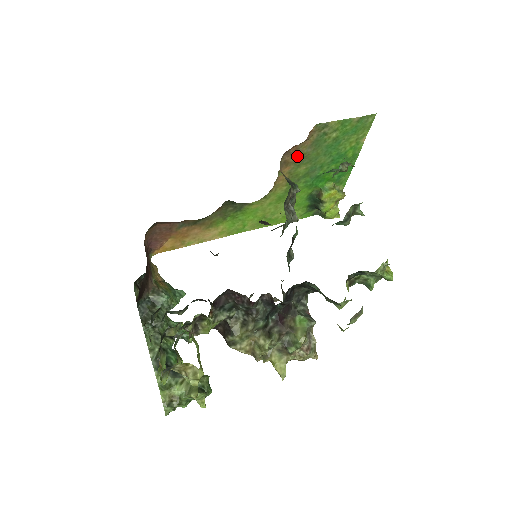
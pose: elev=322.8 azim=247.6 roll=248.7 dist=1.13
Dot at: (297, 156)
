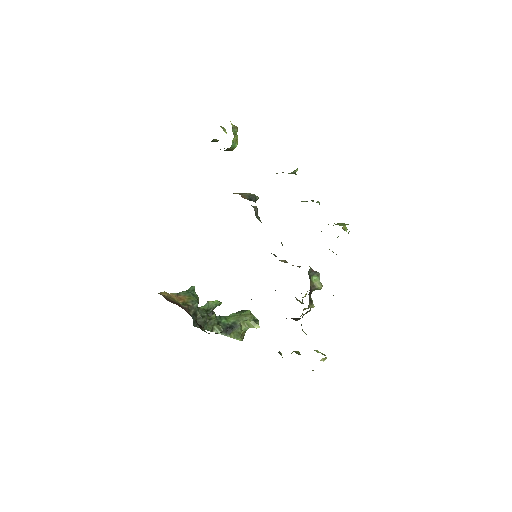
Dot at: occluded
